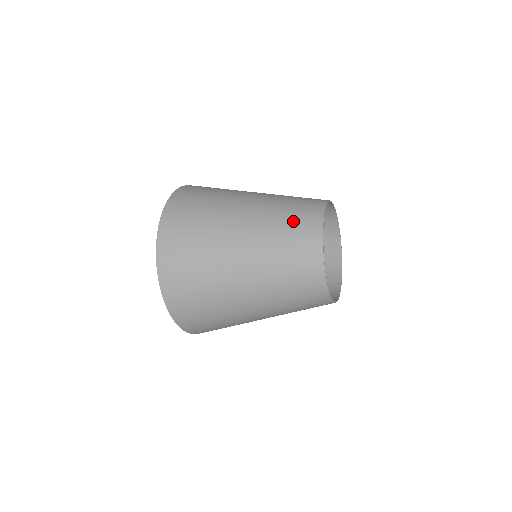
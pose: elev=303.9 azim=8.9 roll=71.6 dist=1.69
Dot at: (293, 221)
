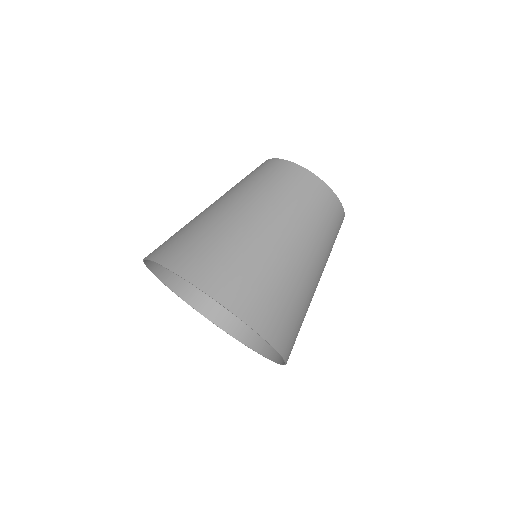
Dot at: (317, 207)
